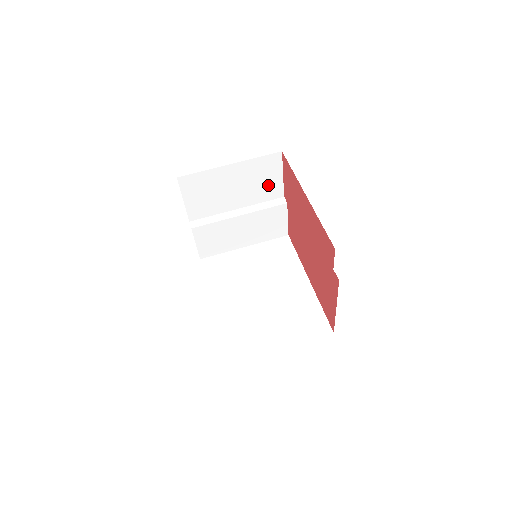
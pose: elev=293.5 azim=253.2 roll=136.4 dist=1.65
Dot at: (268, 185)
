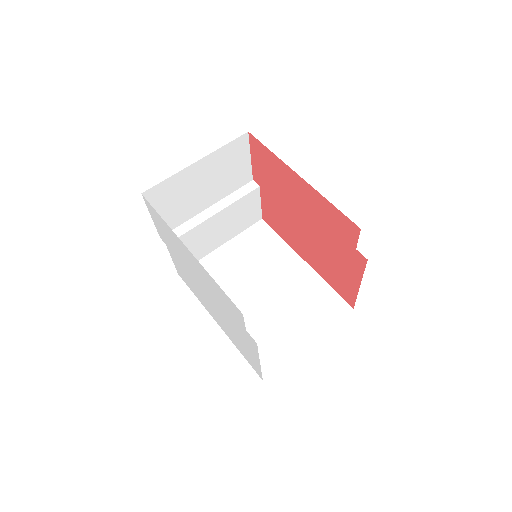
Dot at: (237, 172)
